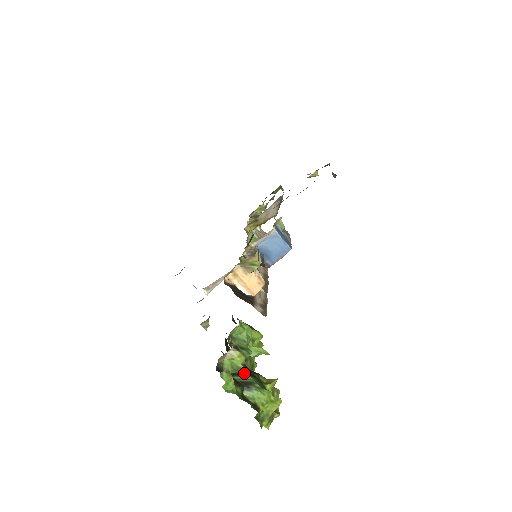
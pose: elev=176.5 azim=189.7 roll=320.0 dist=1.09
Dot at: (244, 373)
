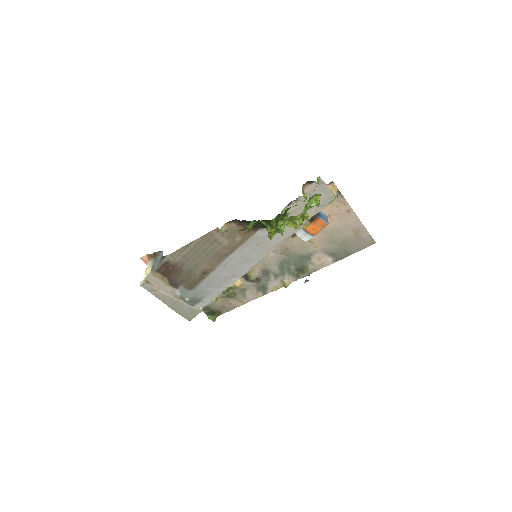
Dot at: occluded
